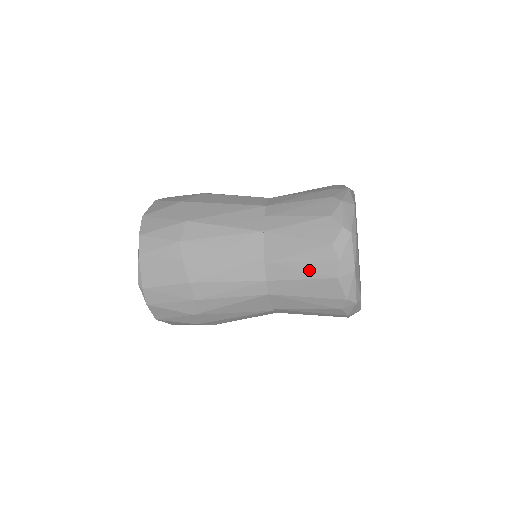
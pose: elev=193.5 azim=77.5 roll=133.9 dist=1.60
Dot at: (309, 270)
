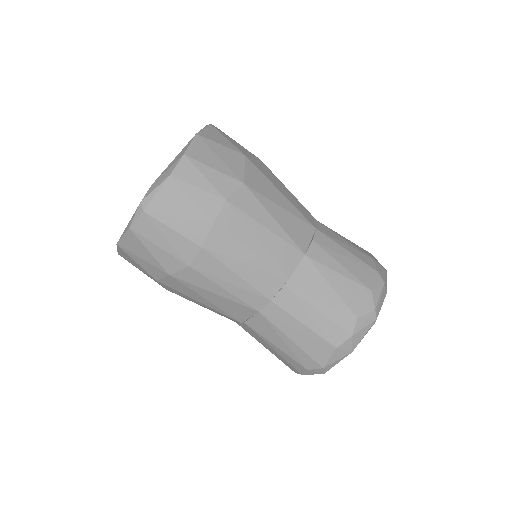
Dot at: (319, 323)
